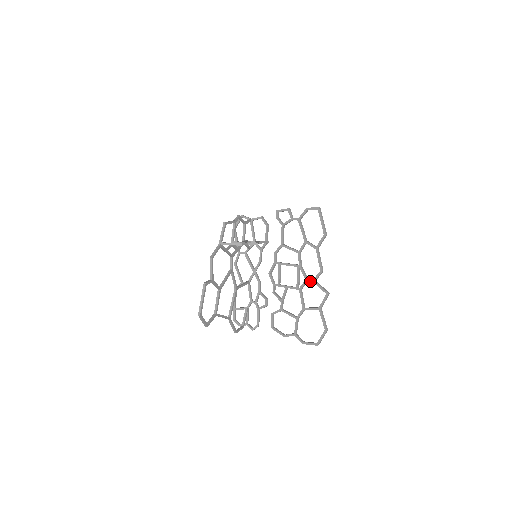
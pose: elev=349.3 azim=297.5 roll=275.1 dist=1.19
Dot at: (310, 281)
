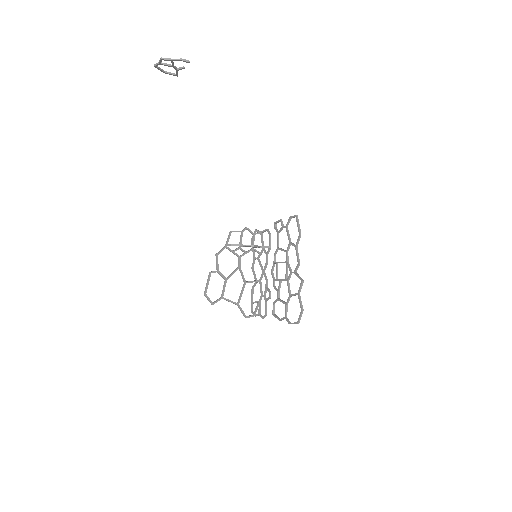
Dot at: occluded
